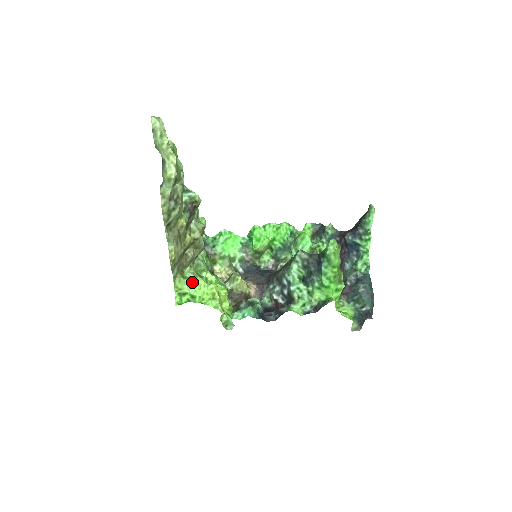
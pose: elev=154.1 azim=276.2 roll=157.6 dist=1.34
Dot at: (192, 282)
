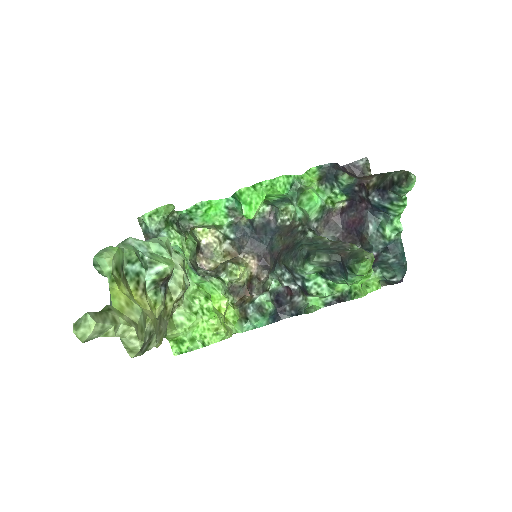
Dot at: (187, 329)
